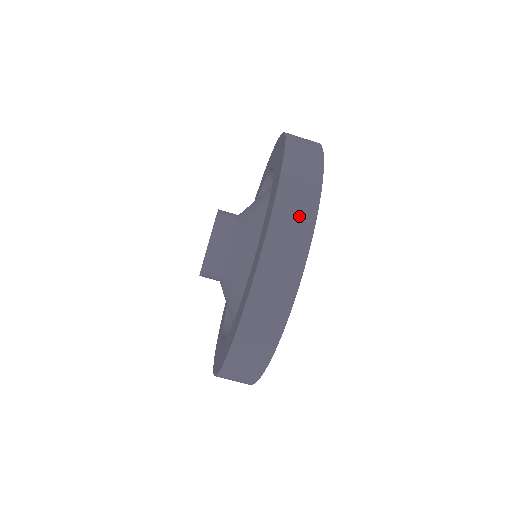
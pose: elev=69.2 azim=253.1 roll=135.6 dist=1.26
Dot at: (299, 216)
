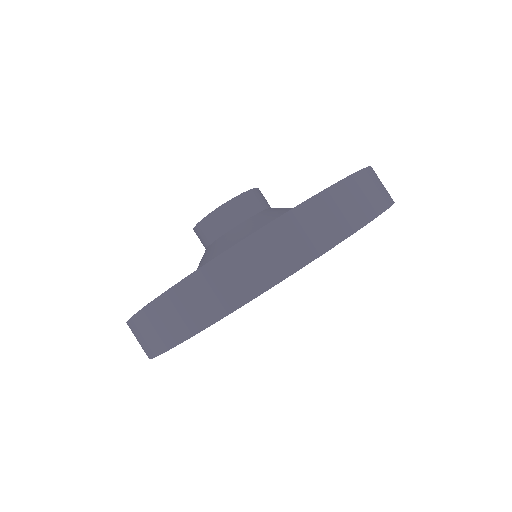
Dot at: (380, 191)
